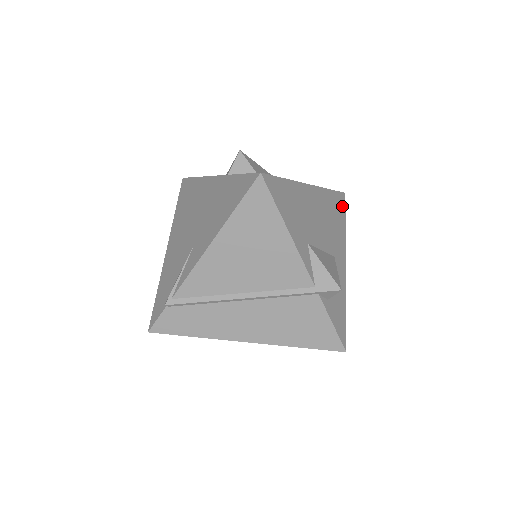
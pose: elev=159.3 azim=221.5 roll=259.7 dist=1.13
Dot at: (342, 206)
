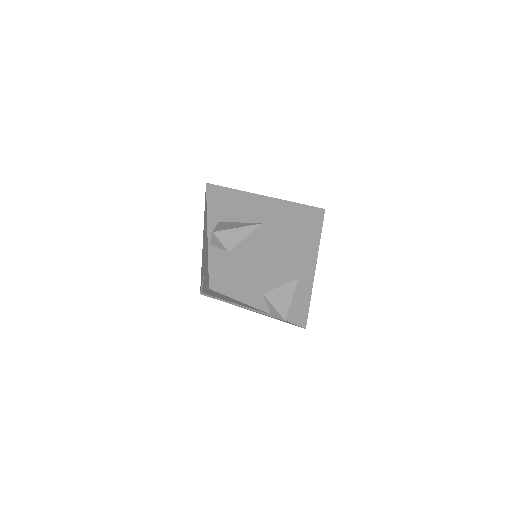
Dot at: (317, 226)
